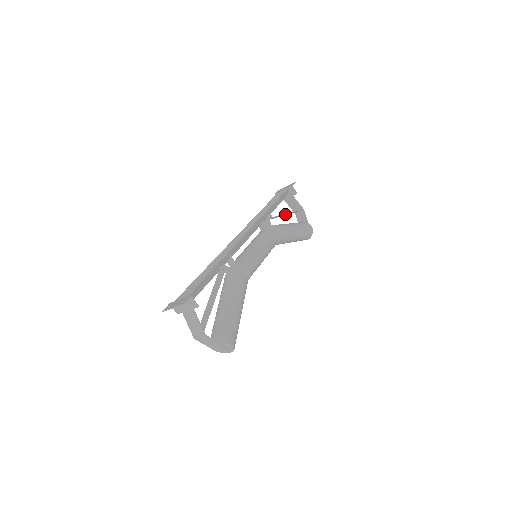
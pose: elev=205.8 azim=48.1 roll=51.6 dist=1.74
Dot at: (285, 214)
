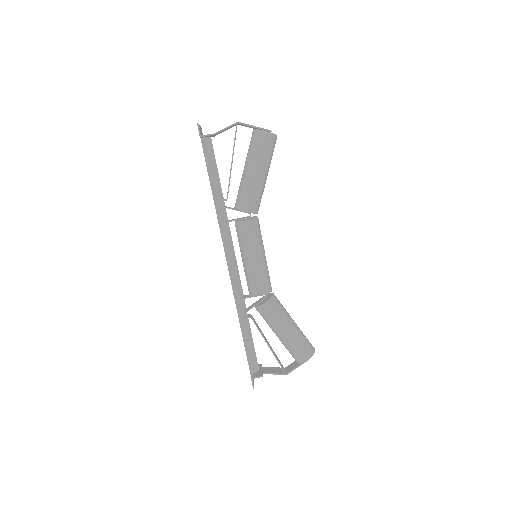
Dot at: (231, 167)
